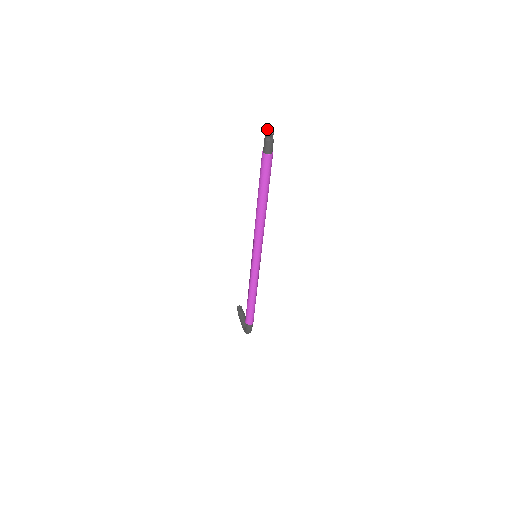
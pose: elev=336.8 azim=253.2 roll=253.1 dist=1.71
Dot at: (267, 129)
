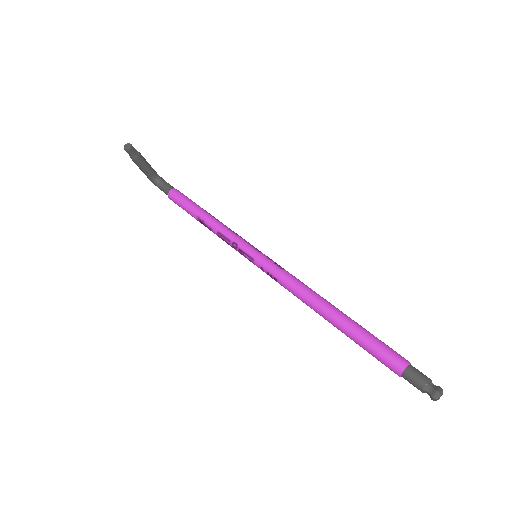
Dot at: occluded
